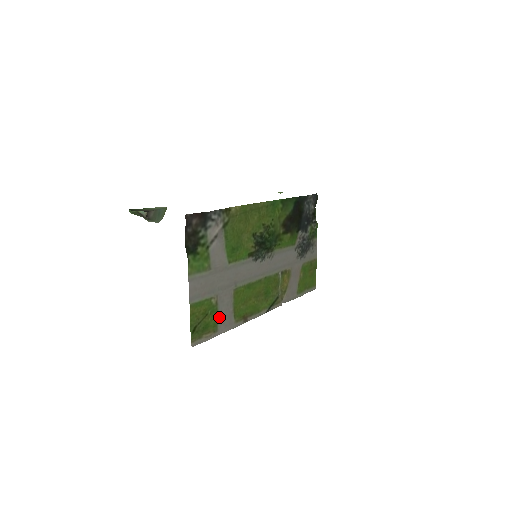
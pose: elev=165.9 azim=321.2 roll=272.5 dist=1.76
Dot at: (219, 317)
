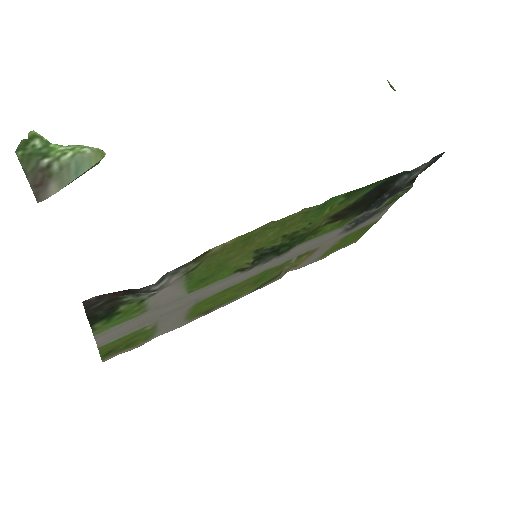
Dot at: (157, 330)
